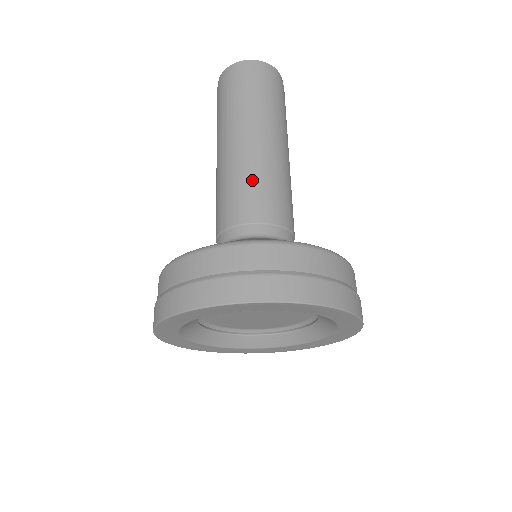
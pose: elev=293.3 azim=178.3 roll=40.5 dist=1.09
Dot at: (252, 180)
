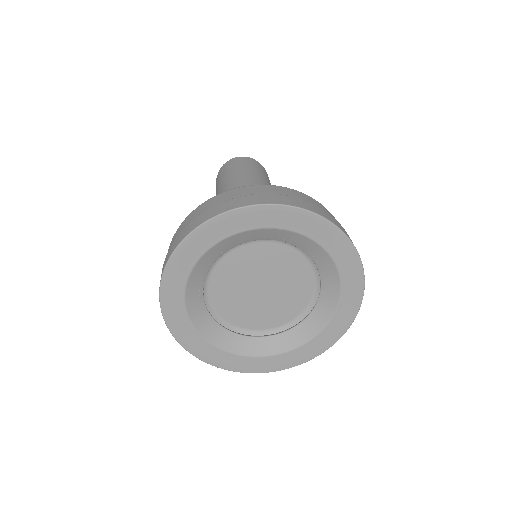
Dot at: occluded
